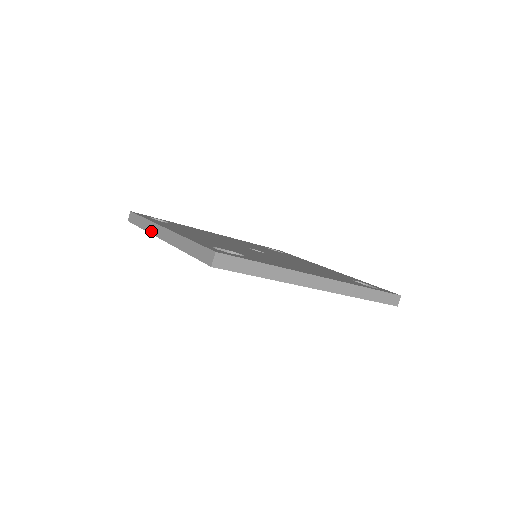
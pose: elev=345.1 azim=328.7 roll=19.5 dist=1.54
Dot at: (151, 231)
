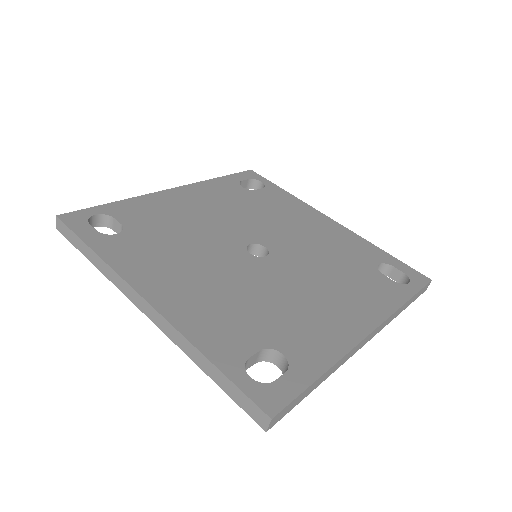
Dot at: (117, 286)
